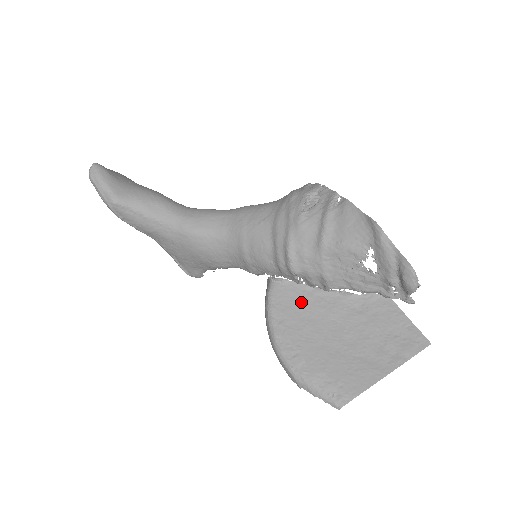
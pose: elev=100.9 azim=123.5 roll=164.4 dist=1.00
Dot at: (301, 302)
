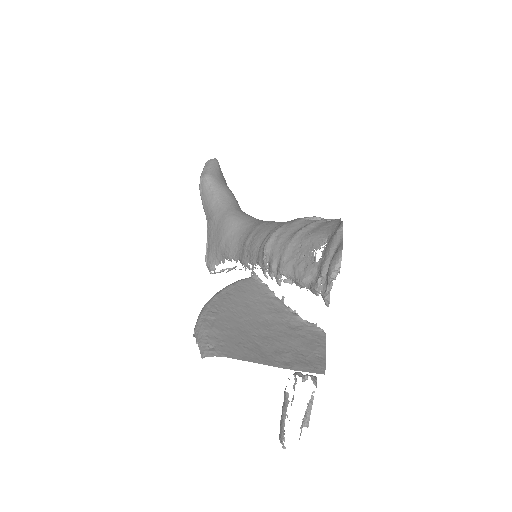
Dot at: (256, 296)
